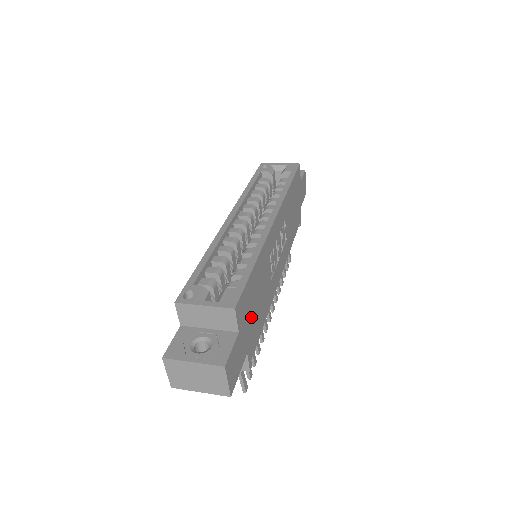
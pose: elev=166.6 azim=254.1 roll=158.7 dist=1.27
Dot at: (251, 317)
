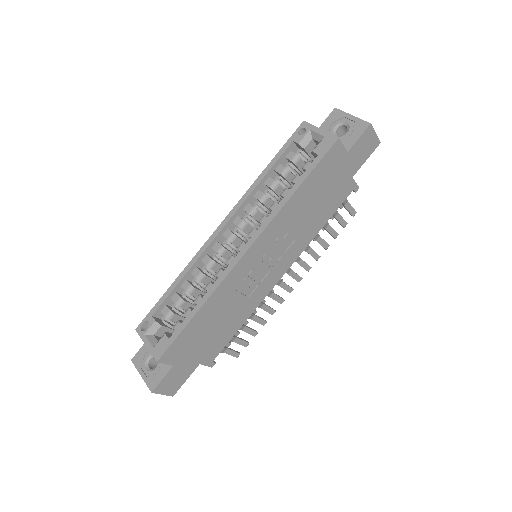
Dot at: (201, 344)
